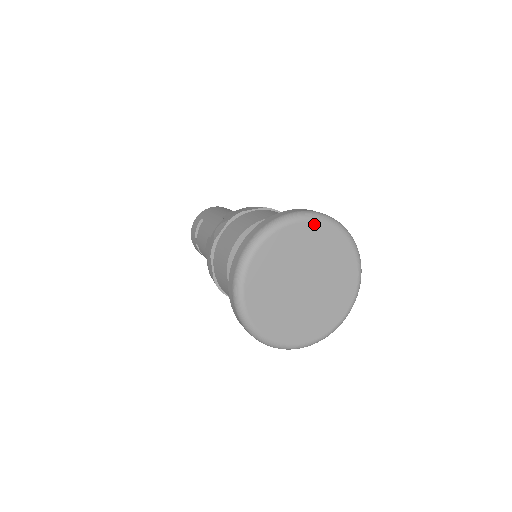
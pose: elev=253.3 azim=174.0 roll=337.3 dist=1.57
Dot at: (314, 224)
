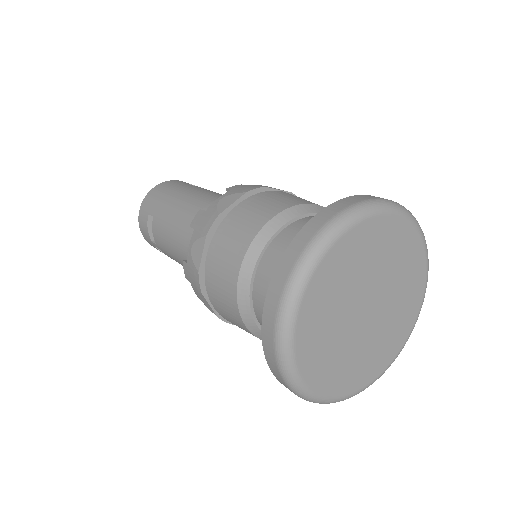
Dot at: (360, 227)
